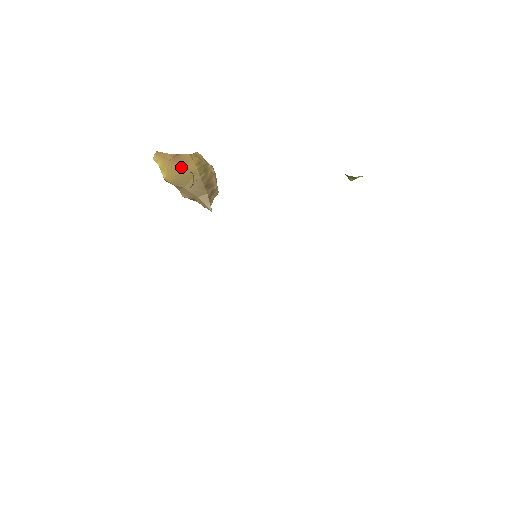
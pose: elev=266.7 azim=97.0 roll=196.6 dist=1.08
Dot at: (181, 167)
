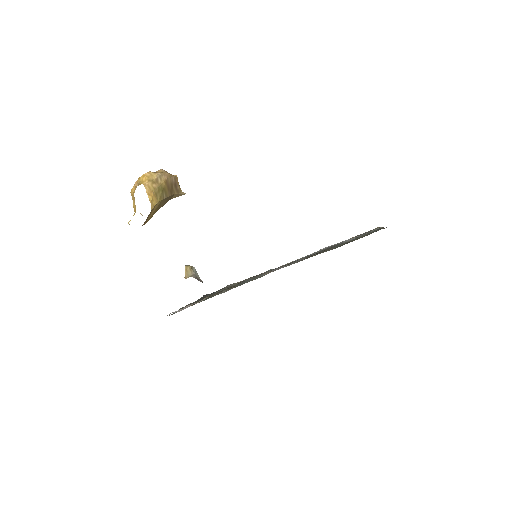
Dot at: (152, 214)
